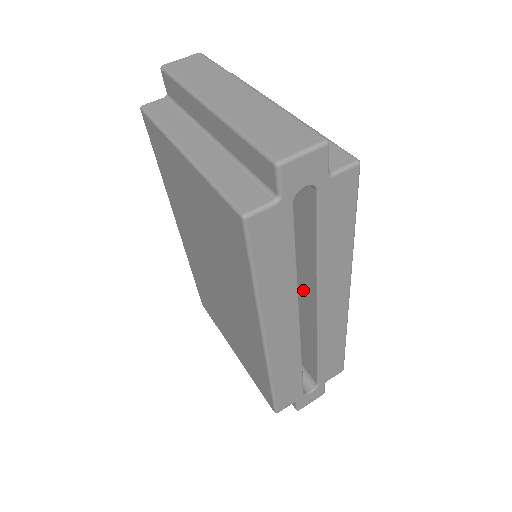
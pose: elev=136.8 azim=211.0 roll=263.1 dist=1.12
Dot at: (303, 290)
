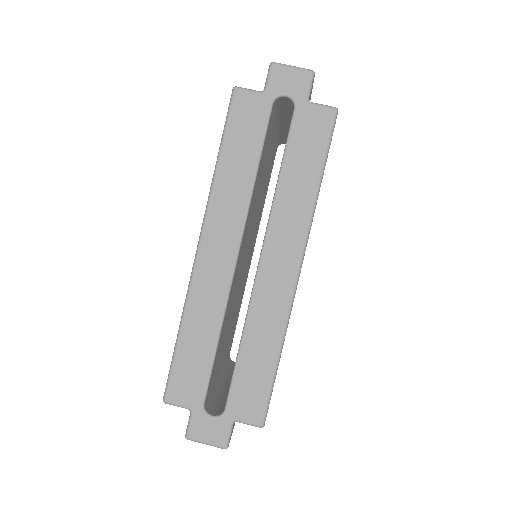
Dot at: occluded
